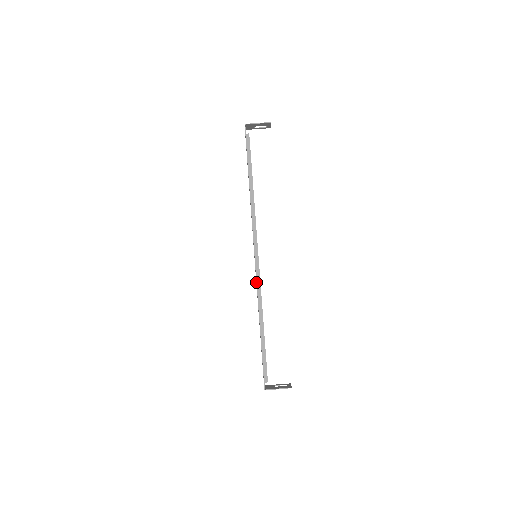
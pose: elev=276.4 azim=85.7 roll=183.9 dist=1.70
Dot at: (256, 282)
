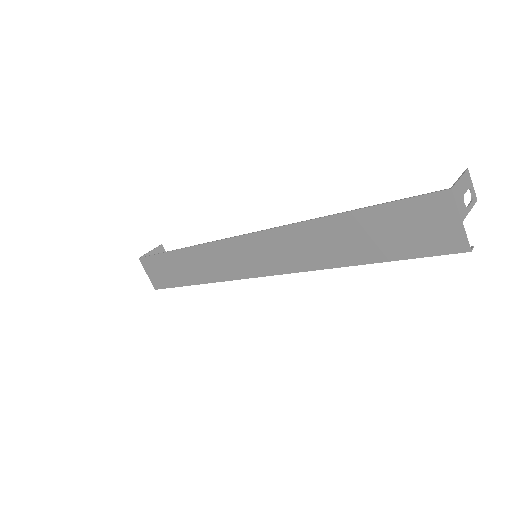
Dot at: (274, 228)
